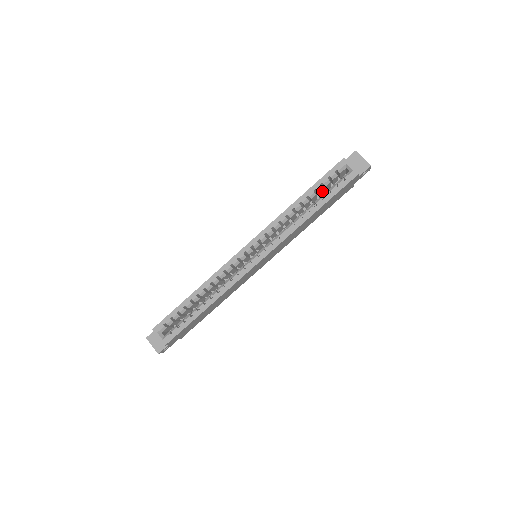
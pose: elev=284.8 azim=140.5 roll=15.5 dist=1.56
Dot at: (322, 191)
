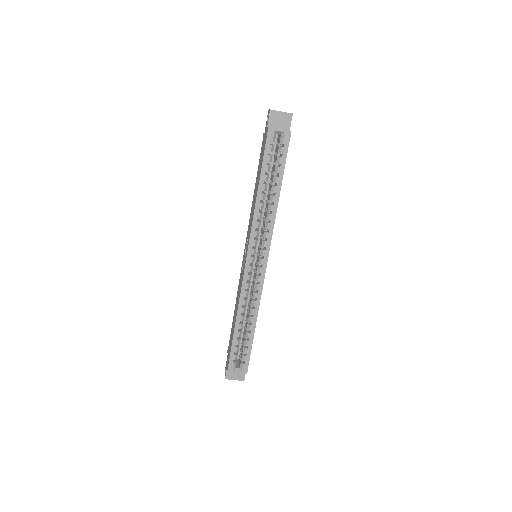
Dot at: occluded
